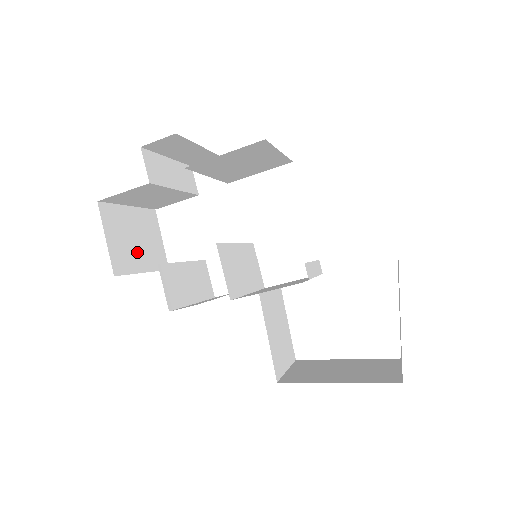
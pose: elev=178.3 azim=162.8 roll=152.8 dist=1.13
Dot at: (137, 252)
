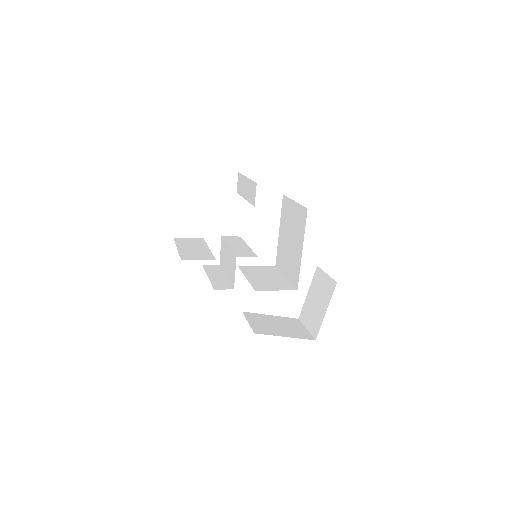
Dot at: occluded
